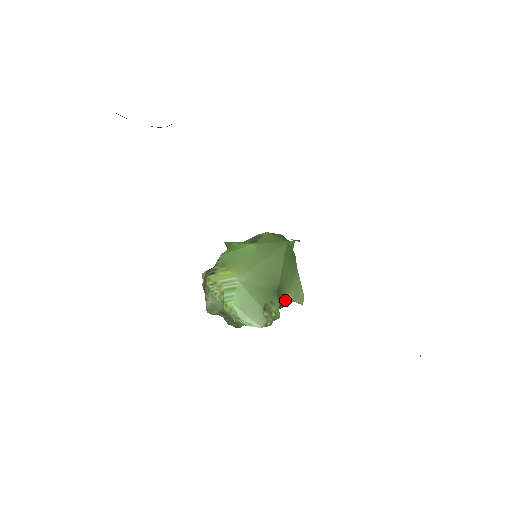
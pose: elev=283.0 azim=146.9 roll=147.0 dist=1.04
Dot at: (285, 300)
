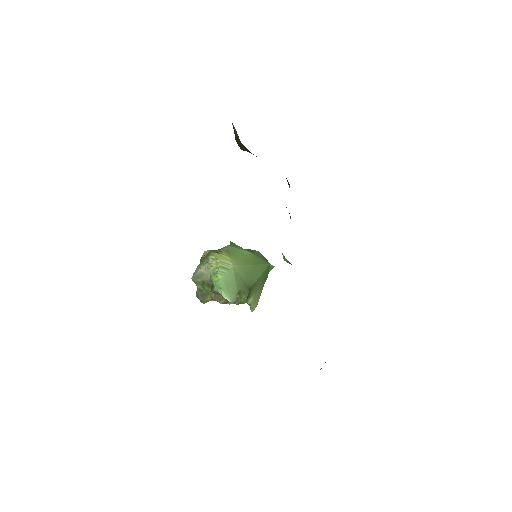
Dot at: (248, 299)
